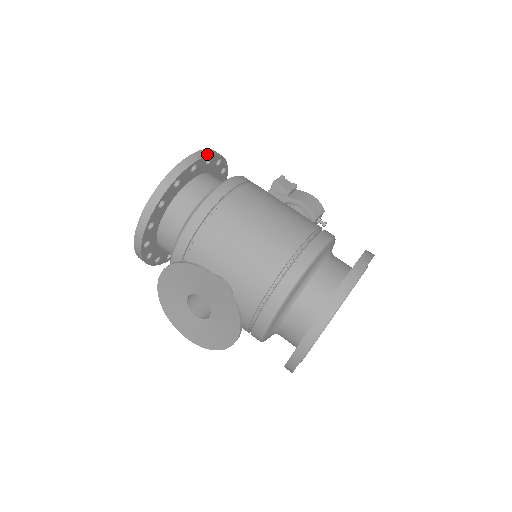
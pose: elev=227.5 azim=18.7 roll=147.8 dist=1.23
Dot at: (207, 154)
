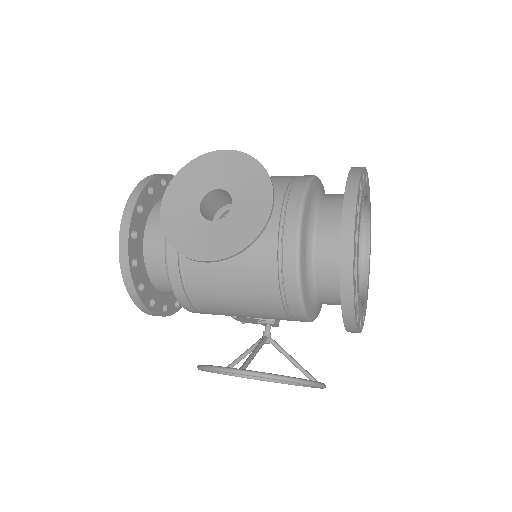
Dot at: occluded
